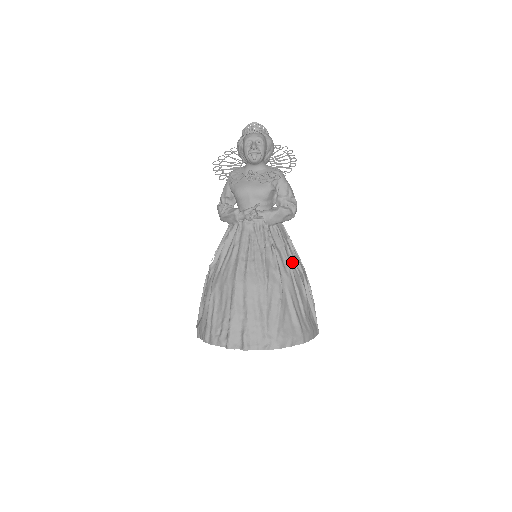
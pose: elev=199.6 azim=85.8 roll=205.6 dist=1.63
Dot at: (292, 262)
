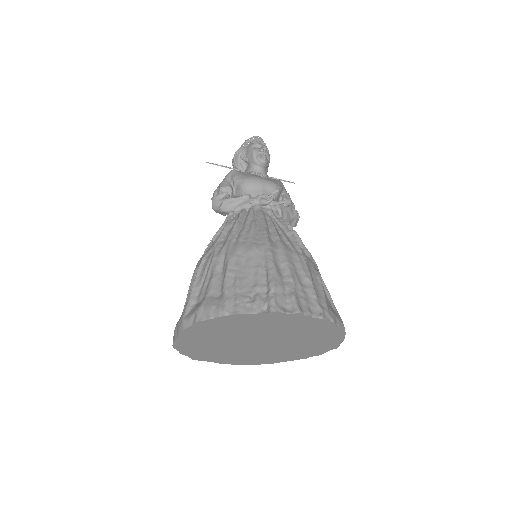
Dot at: occluded
